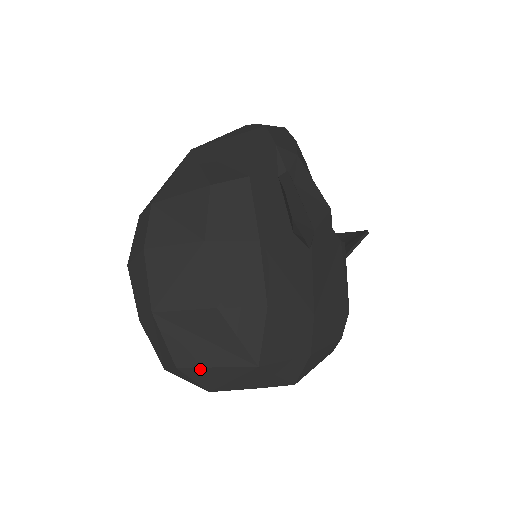
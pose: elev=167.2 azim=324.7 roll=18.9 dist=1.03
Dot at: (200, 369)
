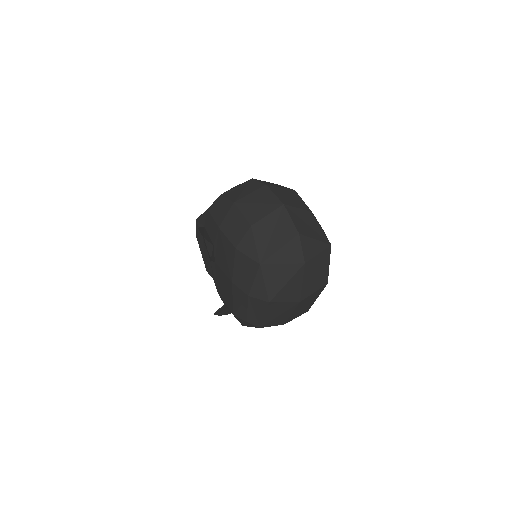
Dot at: (309, 239)
